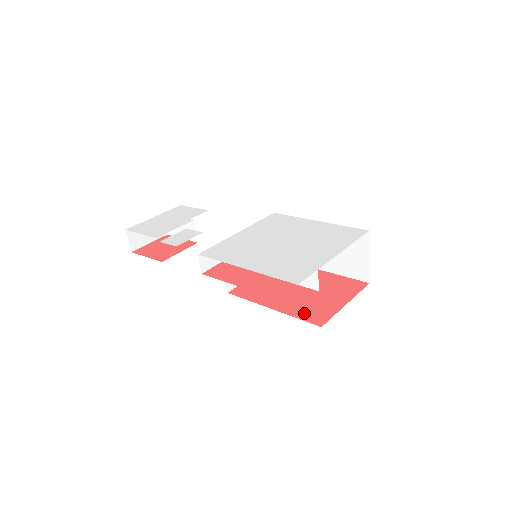
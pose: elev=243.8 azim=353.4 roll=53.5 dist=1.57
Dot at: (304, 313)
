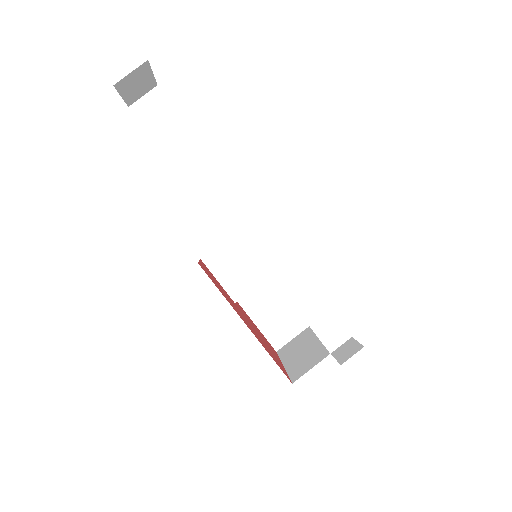
Dot at: occluded
